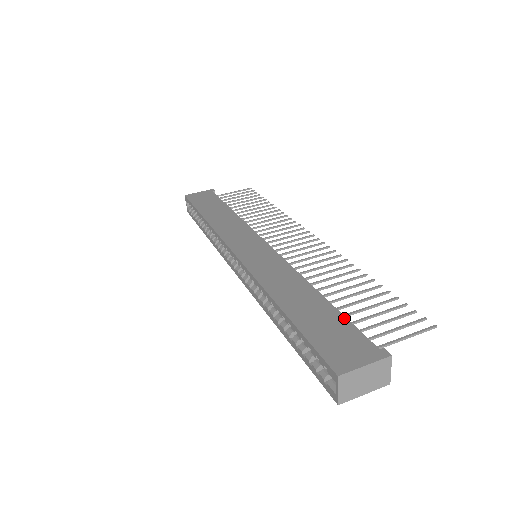
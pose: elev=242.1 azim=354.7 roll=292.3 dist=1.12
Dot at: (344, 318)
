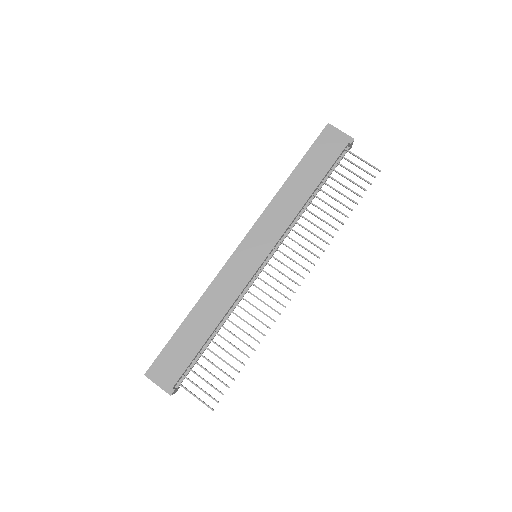
Dot at: (192, 358)
